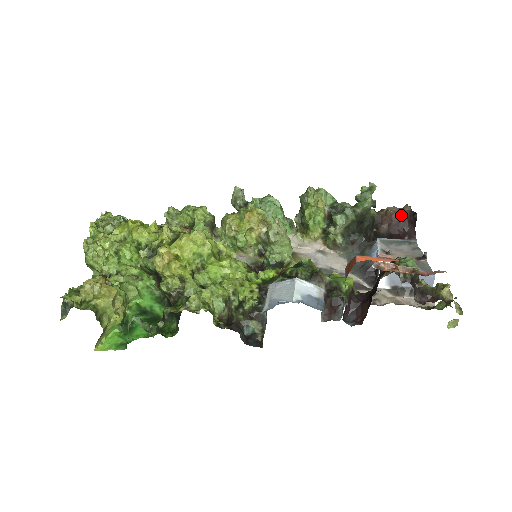
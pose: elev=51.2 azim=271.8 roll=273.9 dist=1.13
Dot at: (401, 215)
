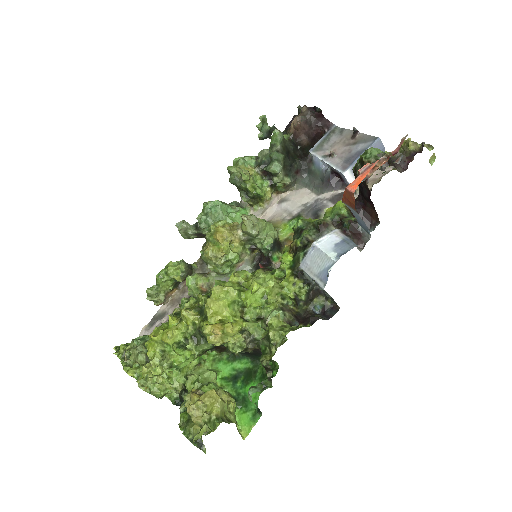
Dot at: (306, 119)
